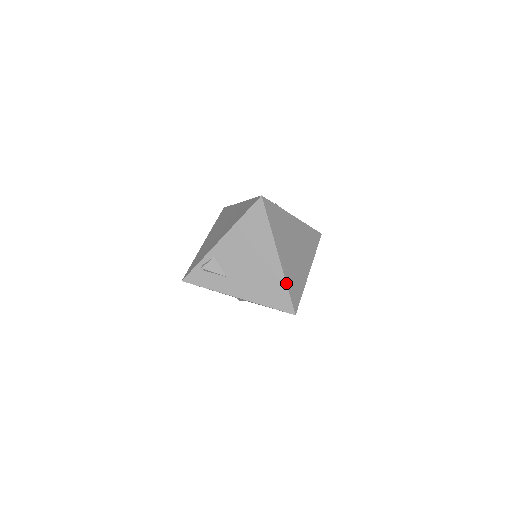
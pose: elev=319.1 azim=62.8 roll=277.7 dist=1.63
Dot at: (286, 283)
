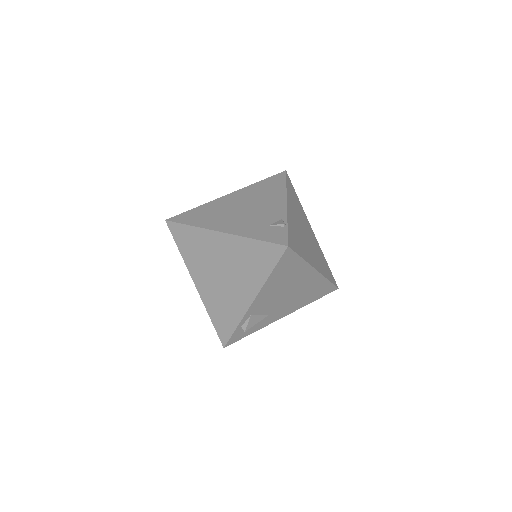
Dot at: (327, 279)
